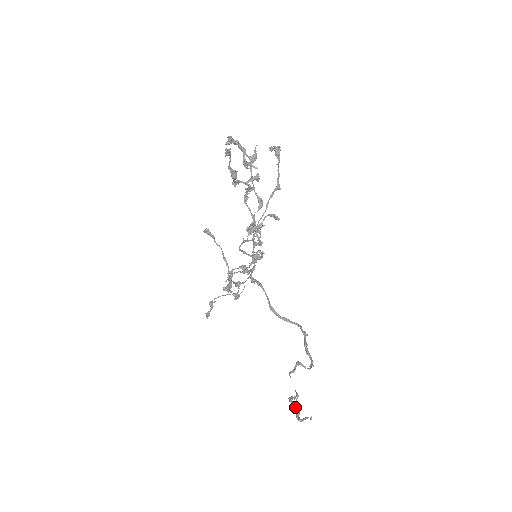
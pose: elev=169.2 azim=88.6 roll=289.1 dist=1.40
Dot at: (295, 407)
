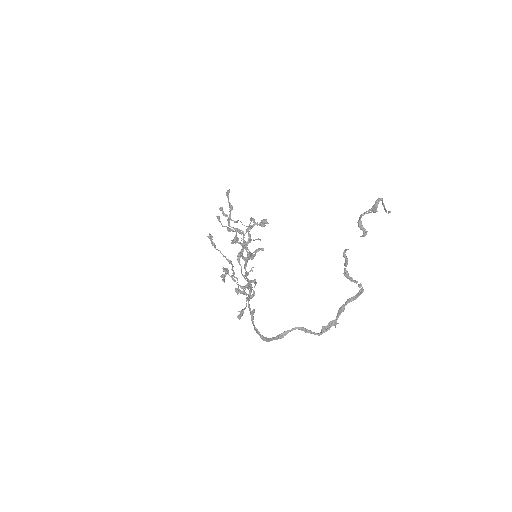
Dot at: (368, 210)
